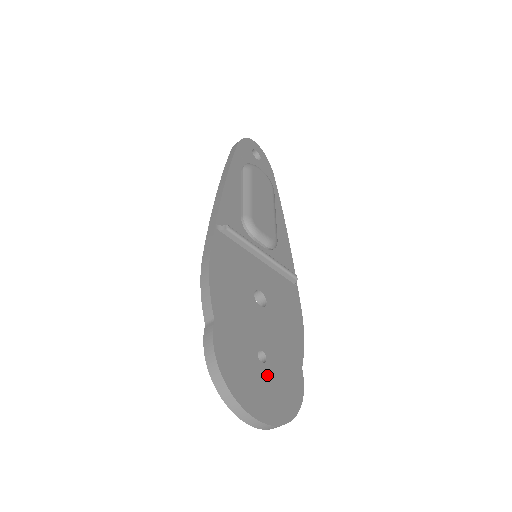
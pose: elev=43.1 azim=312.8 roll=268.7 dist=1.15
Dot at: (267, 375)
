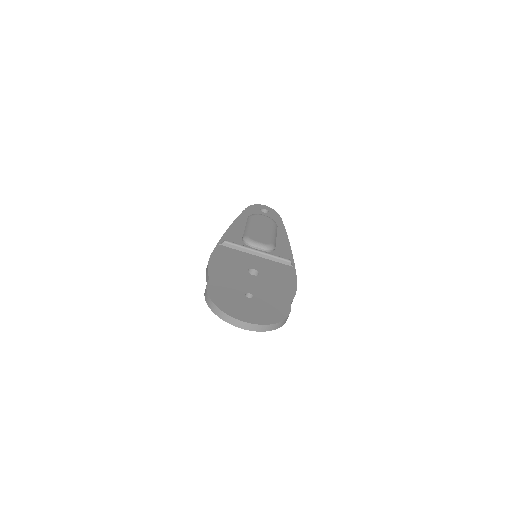
Dot at: (253, 303)
